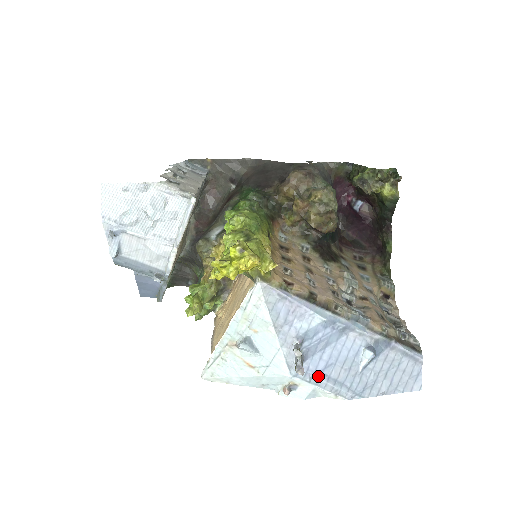
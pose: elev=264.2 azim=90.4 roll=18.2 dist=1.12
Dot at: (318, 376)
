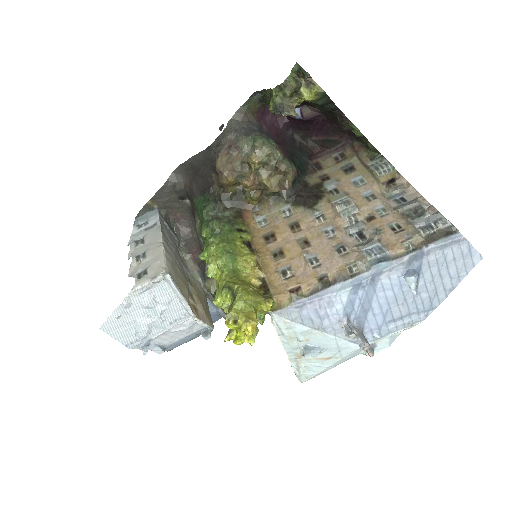
Dot at: (384, 327)
